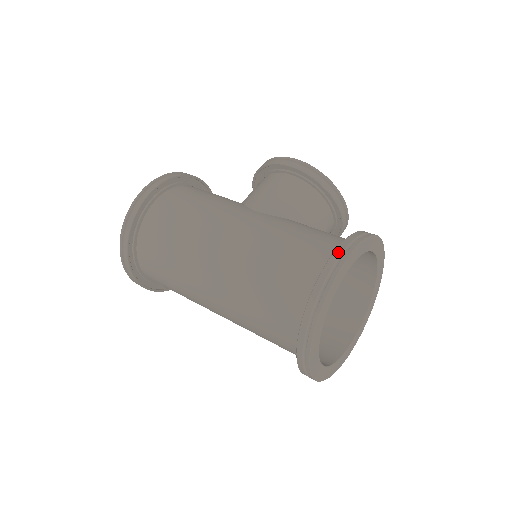
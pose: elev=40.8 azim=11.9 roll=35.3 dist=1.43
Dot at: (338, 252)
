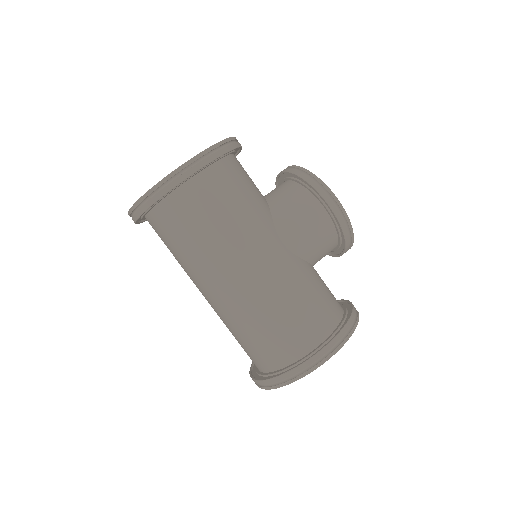
Dot at: (330, 346)
